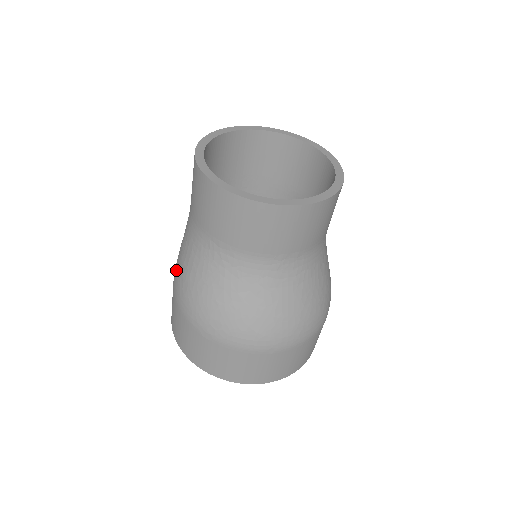
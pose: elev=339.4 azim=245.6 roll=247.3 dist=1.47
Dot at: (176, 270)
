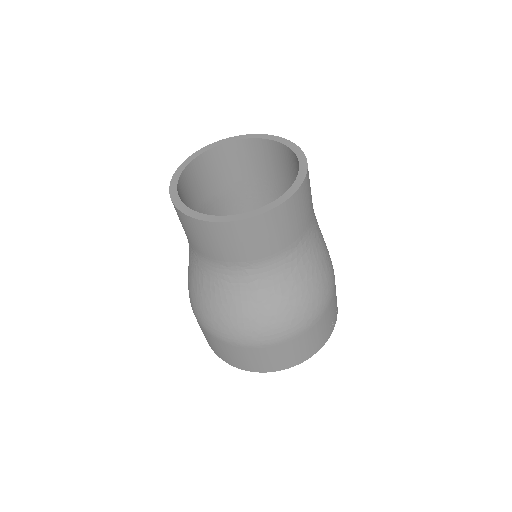
Dot at: occluded
